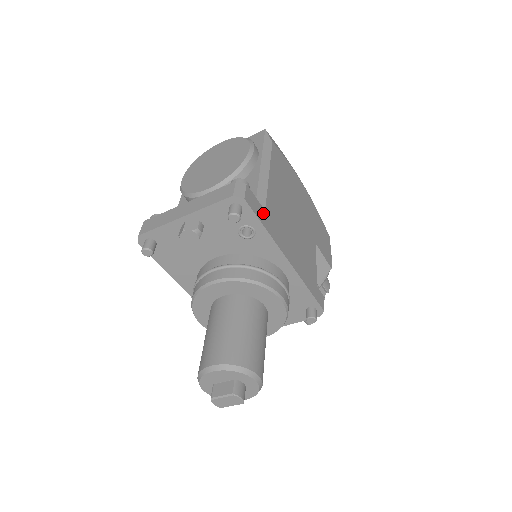
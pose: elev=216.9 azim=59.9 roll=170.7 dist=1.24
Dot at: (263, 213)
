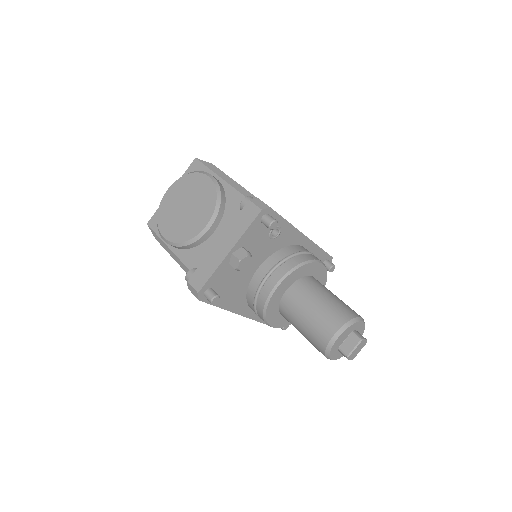
Dot at: occluded
